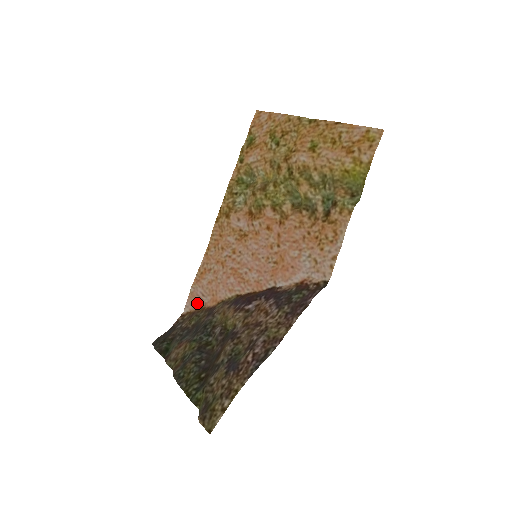
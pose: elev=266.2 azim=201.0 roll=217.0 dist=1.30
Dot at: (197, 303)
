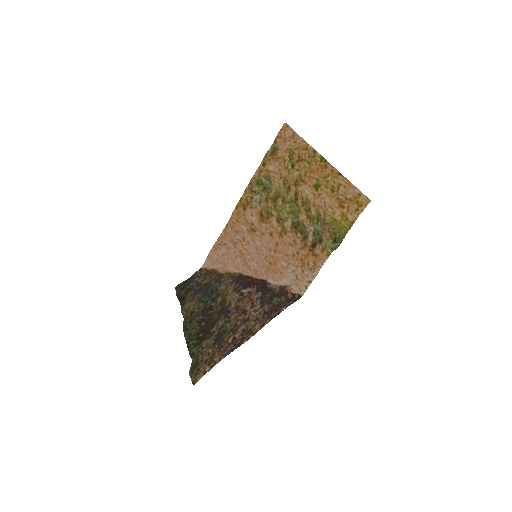
Dot at: (212, 265)
